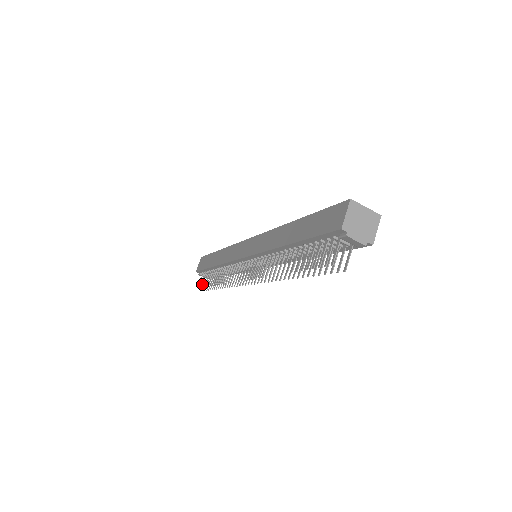
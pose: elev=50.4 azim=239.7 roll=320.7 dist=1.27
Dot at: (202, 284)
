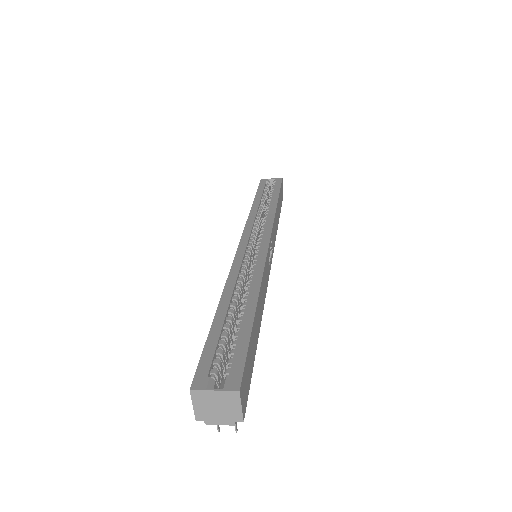
Dot at: occluded
